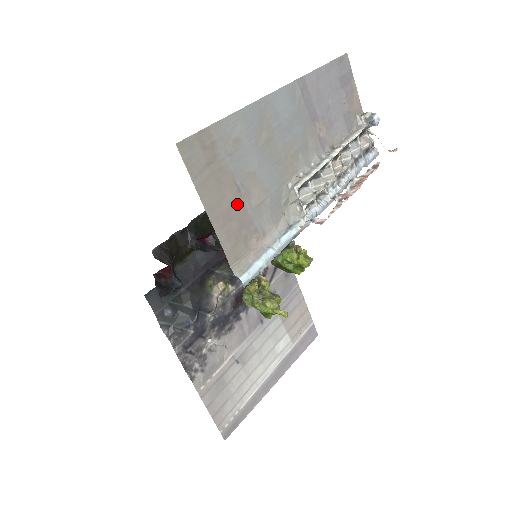
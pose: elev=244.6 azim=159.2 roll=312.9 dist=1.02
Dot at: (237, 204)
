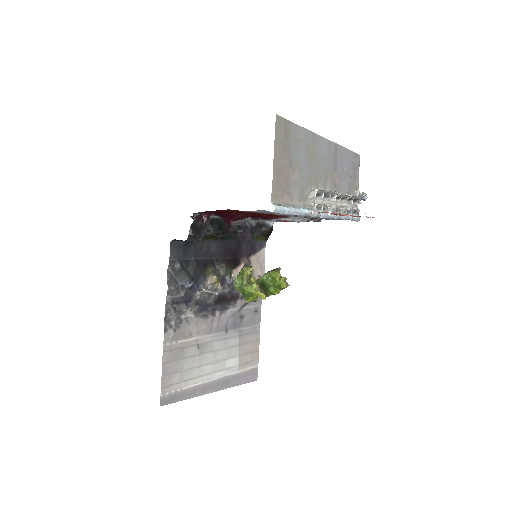
Dot at: (287, 169)
